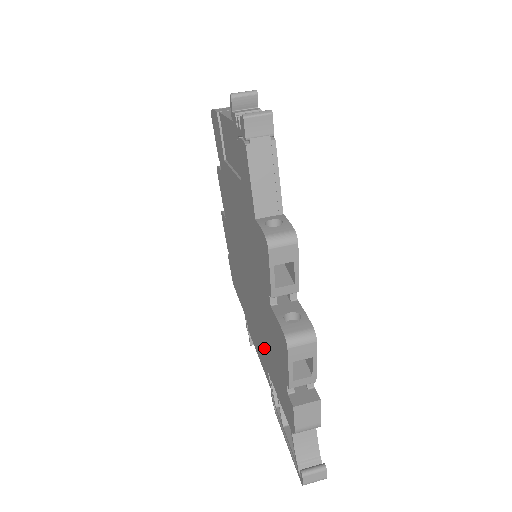
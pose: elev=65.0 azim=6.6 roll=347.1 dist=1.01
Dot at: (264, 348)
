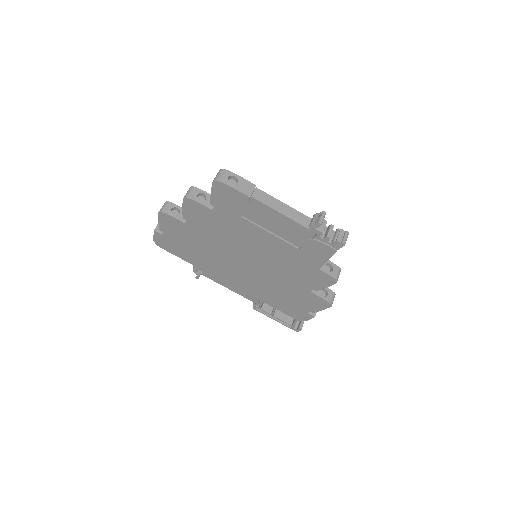
Dot at: (261, 293)
